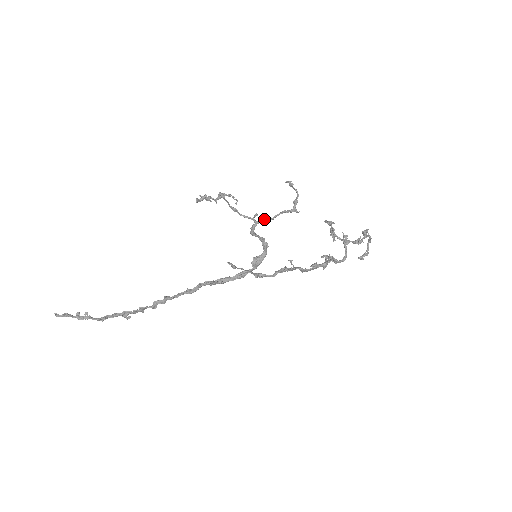
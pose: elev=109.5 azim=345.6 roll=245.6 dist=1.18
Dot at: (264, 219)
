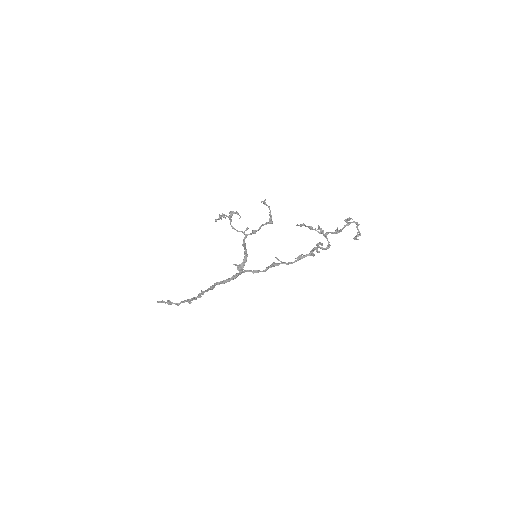
Dot at: (252, 231)
